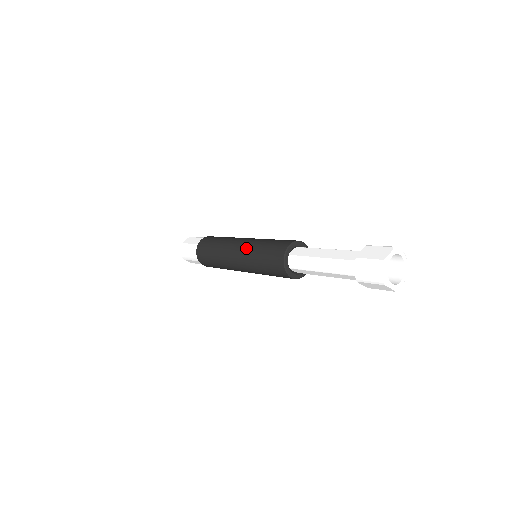
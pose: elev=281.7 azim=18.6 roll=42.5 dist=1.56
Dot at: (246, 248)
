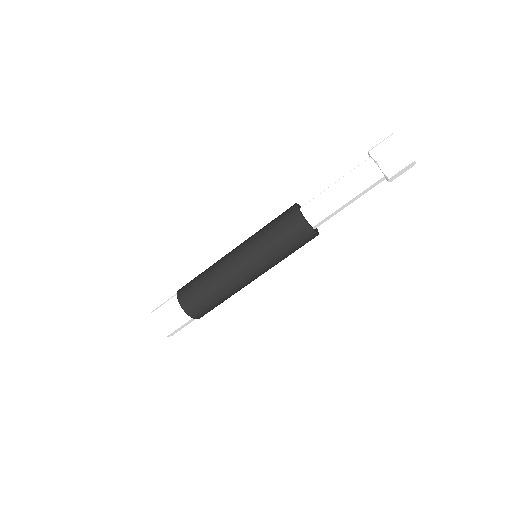
Dot at: (251, 251)
